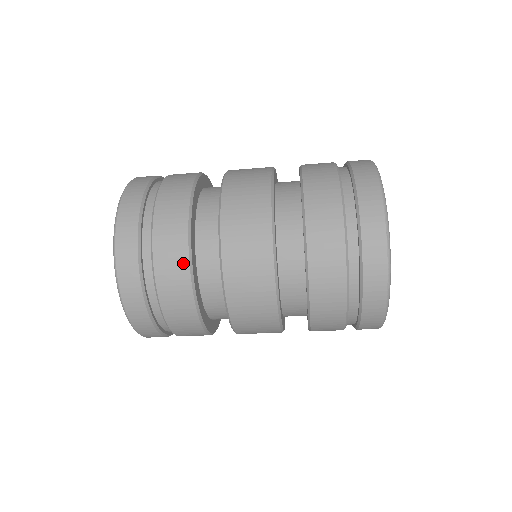
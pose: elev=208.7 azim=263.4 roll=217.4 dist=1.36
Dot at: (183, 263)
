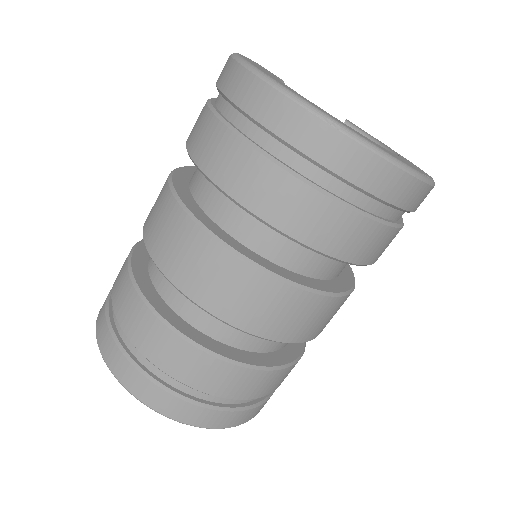
Dot at: (206, 361)
